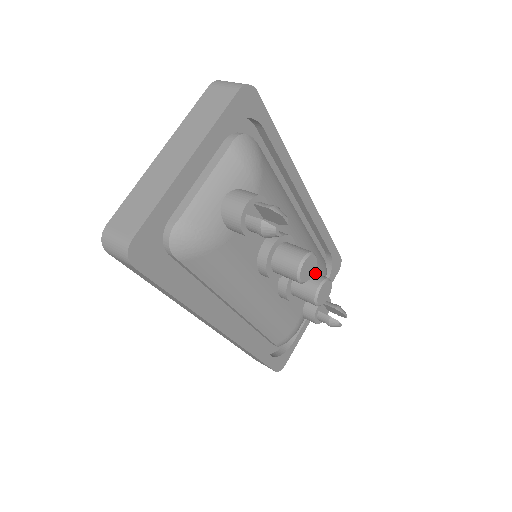
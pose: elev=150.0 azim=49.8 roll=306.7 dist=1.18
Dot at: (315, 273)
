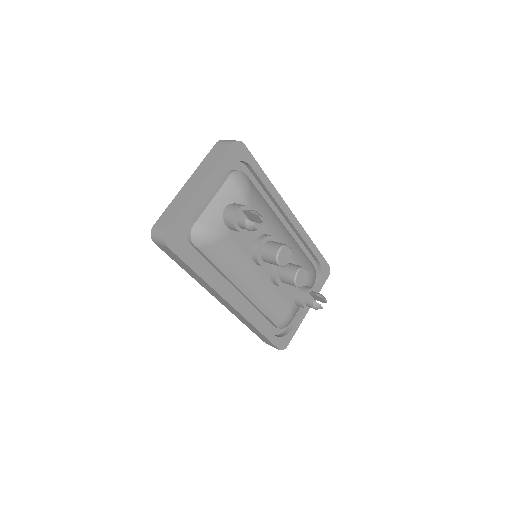
Dot at: (296, 265)
